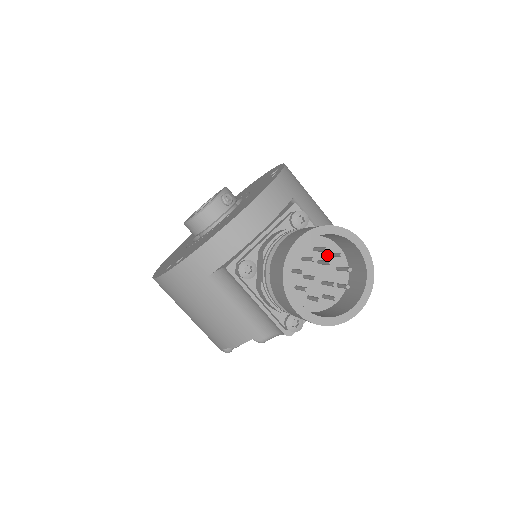
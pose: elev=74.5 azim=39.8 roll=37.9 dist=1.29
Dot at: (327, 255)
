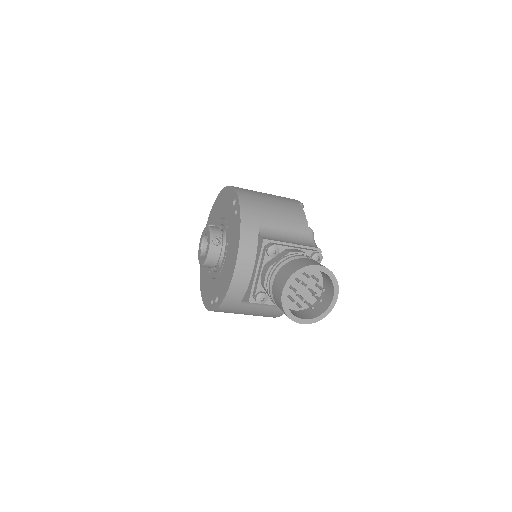
Dot at: (302, 274)
